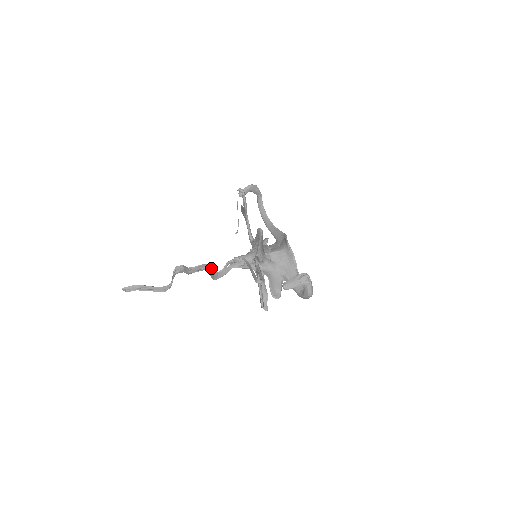
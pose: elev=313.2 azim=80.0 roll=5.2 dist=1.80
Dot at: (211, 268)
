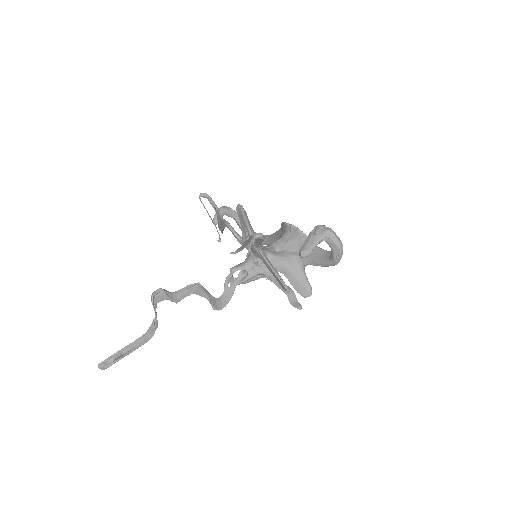
Dot at: (205, 289)
